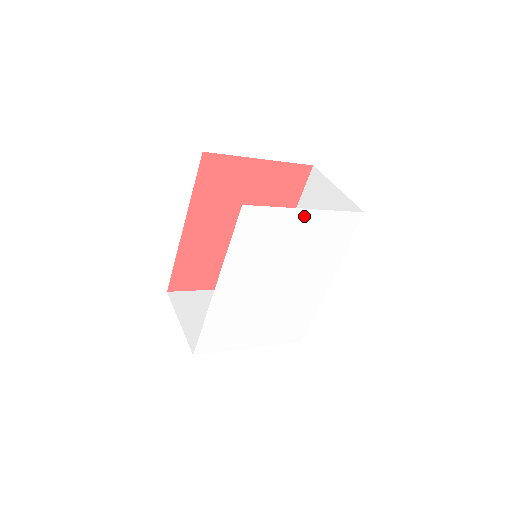
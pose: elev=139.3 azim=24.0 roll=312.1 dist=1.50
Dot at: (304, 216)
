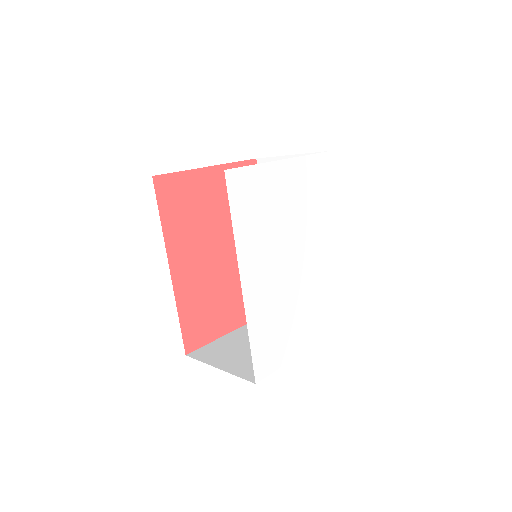
Dot at: (283, 169)
